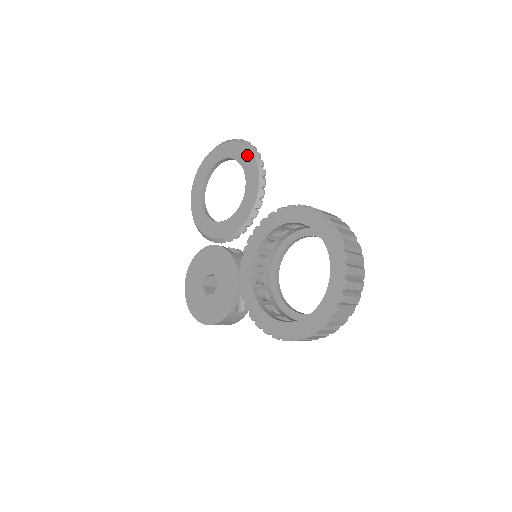
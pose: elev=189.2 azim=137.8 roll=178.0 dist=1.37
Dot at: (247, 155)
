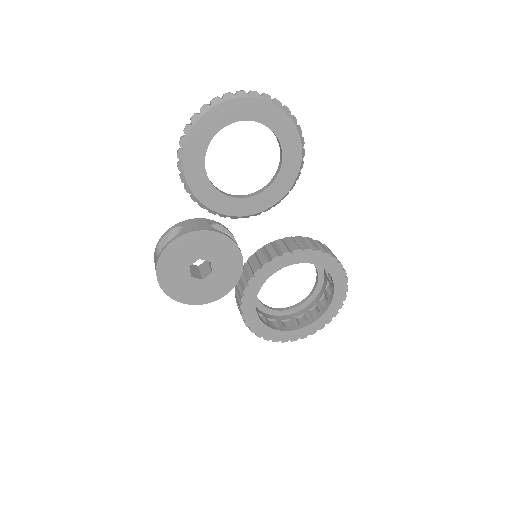
Dot at: (296, 148)
